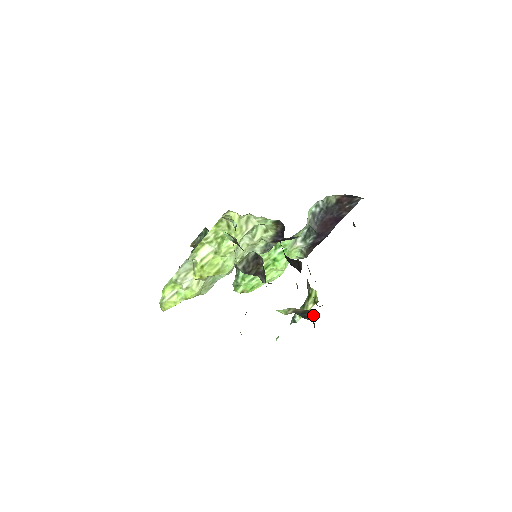
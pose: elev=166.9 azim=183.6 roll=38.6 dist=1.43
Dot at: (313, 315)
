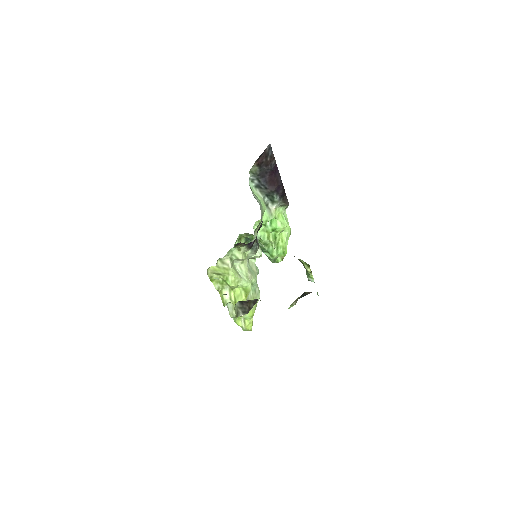
Dot at: occluded
